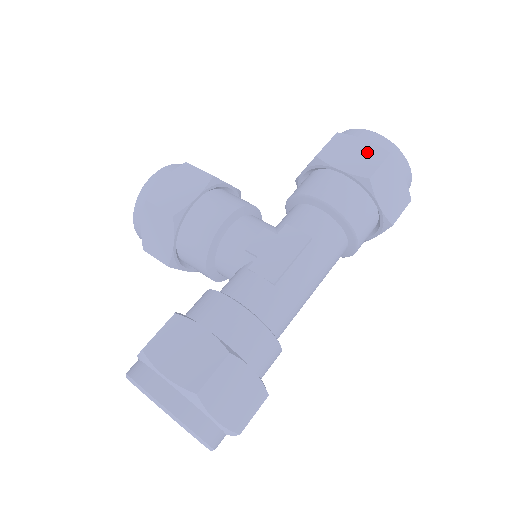
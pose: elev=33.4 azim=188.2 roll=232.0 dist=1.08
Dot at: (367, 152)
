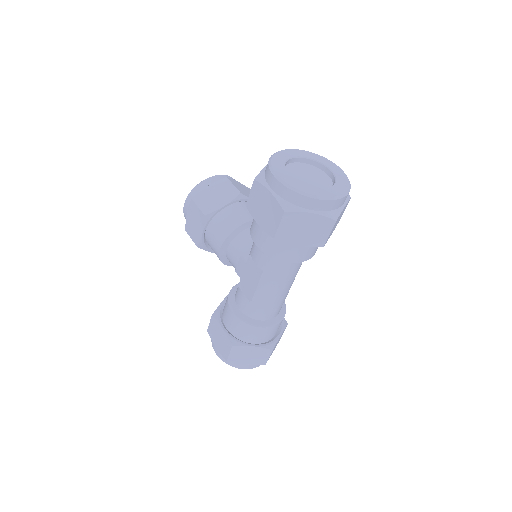
Dot at: (271, 208)
